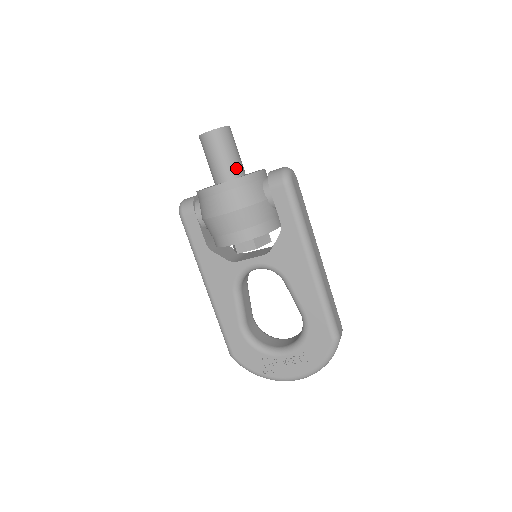
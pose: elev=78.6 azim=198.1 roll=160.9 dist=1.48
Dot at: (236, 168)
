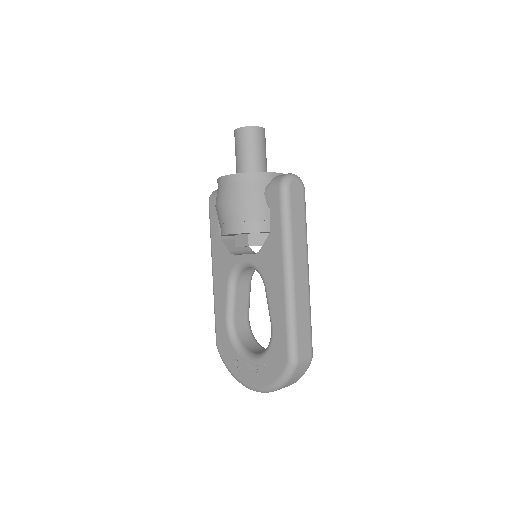
Dot at: (253, 166)
